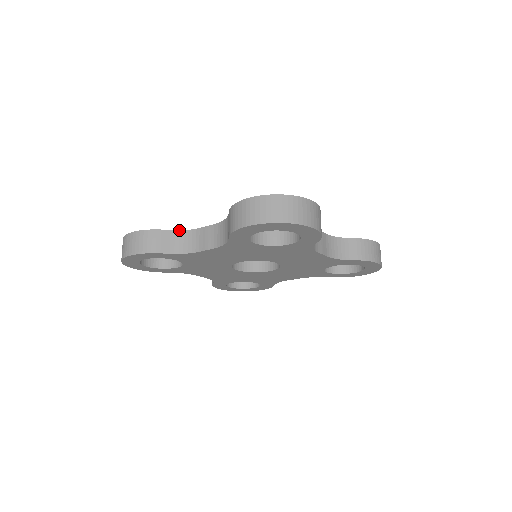
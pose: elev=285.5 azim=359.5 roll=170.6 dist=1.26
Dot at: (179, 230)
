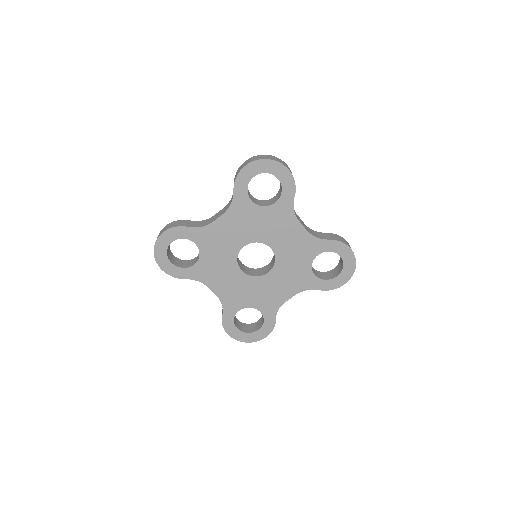
Dot at: (199, 221)
